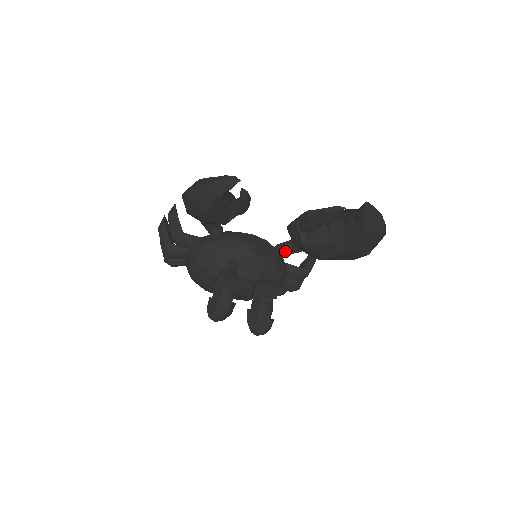
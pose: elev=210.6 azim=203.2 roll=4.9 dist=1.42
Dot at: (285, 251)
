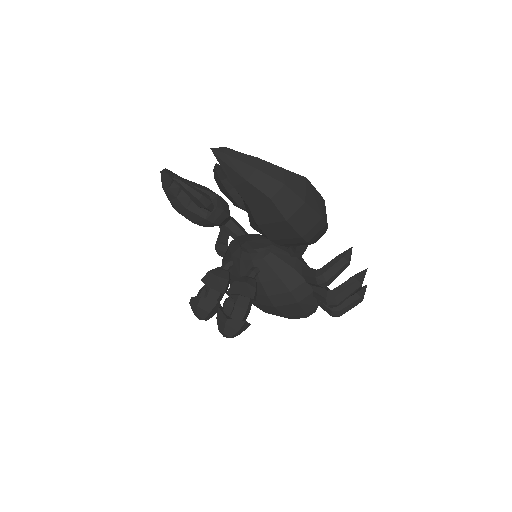
Dot at: (291, 249)
